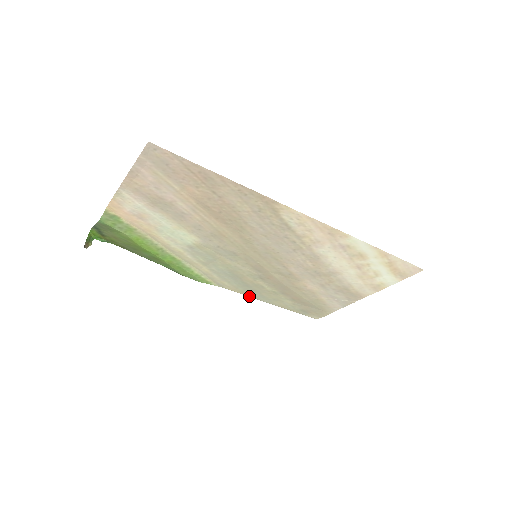
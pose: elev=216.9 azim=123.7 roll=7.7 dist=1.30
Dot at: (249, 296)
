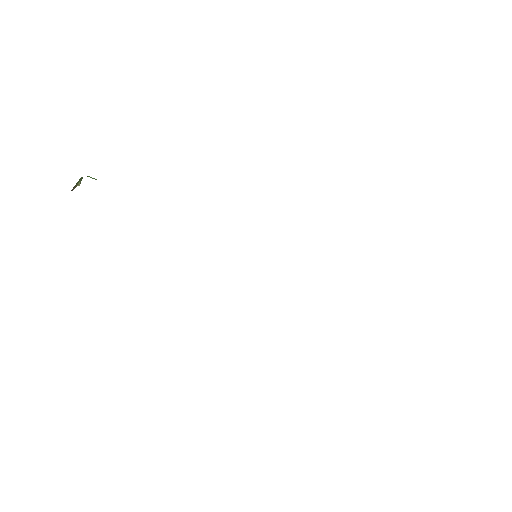
Dot at: occluded
